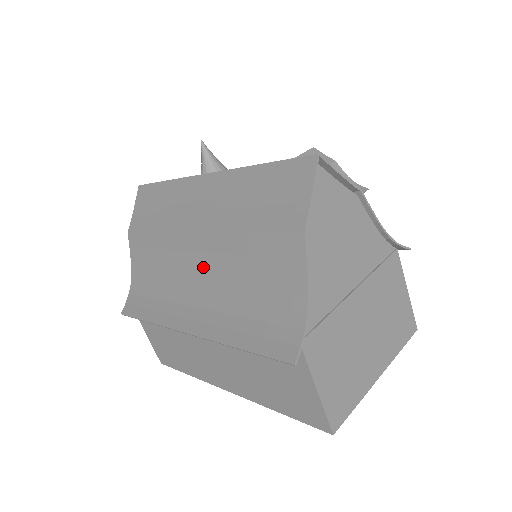
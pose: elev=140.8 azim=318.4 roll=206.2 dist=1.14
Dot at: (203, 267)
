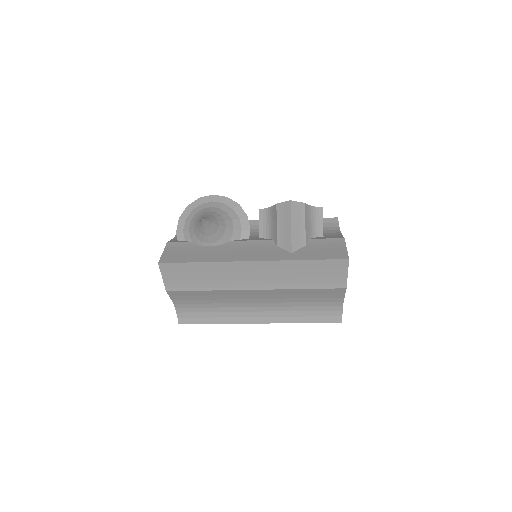
Dot at: (262, 298)
